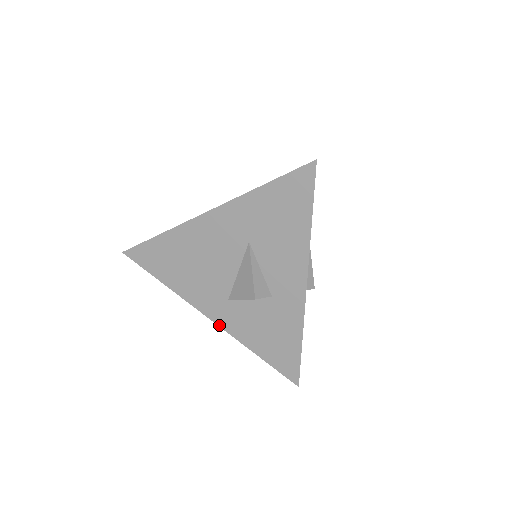
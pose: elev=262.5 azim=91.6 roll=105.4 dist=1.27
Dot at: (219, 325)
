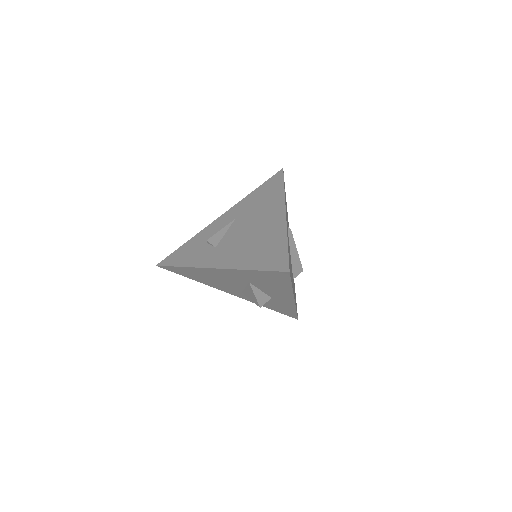
Dot at: occluded
